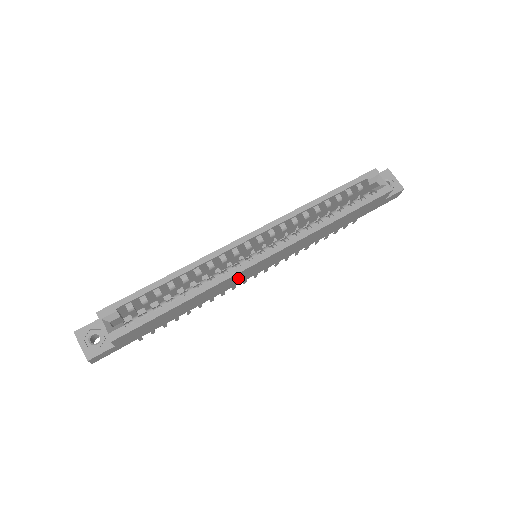
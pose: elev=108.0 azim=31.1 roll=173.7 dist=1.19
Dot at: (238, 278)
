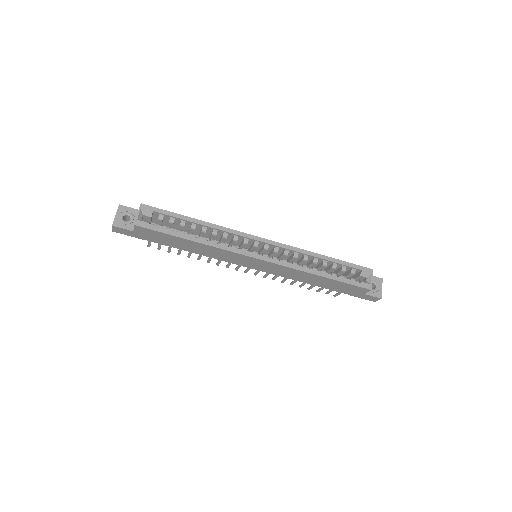
Dot at: (234, 258)
